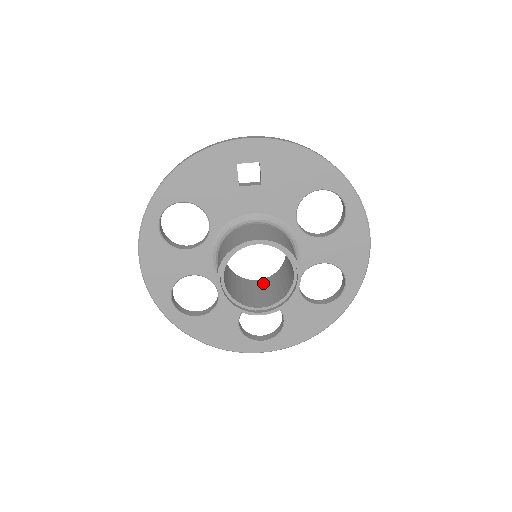
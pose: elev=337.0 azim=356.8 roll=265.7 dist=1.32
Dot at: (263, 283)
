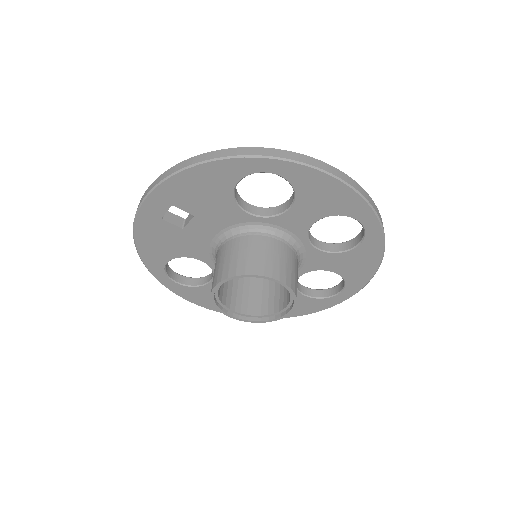
Dot at: occluded
